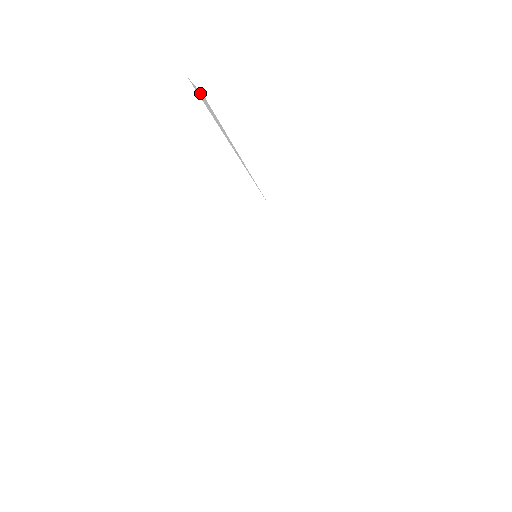
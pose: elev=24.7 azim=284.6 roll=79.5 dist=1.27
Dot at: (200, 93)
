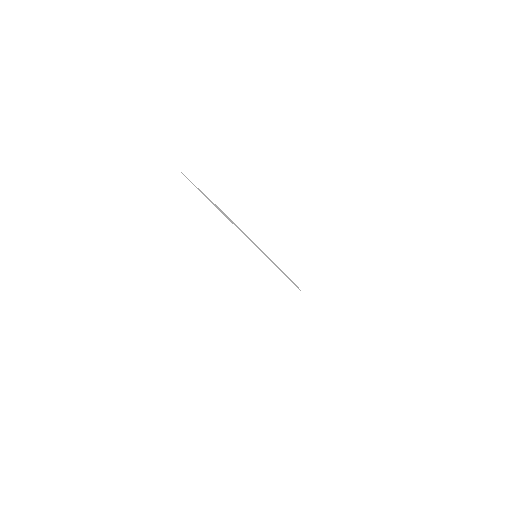
Dot at: (177, 163)
